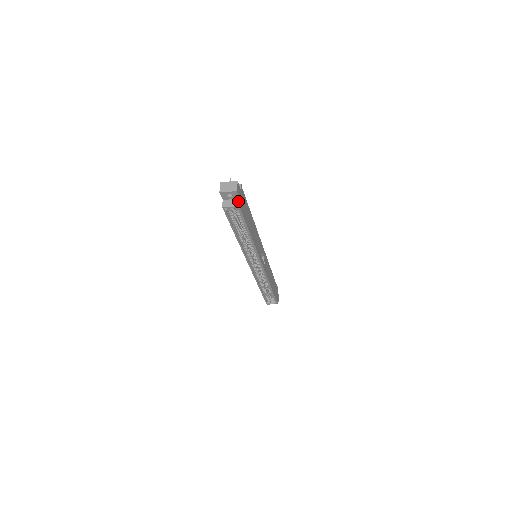
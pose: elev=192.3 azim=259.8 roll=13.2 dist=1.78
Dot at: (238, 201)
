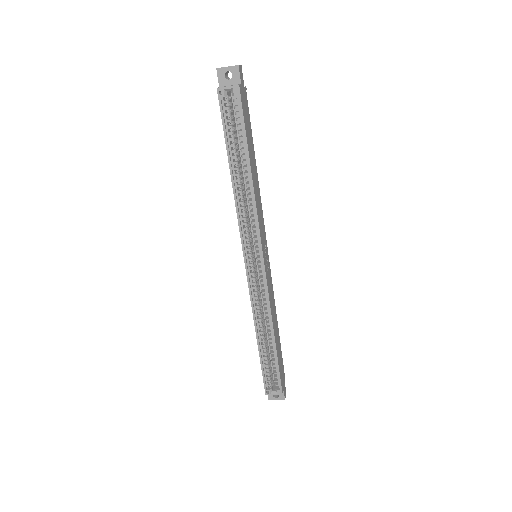
Dot at: (238, 84)
